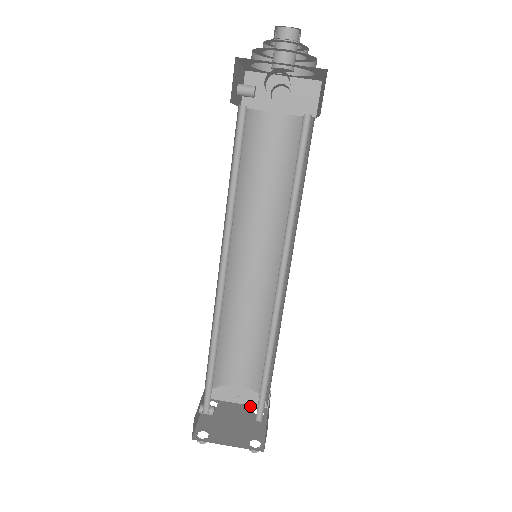
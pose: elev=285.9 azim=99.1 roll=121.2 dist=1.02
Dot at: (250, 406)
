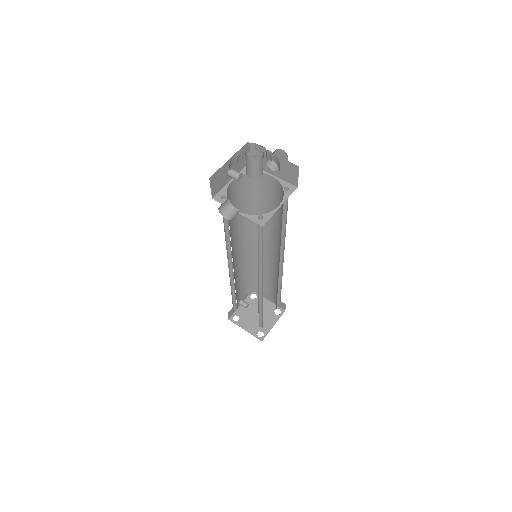
Dot at: (275, 305)
